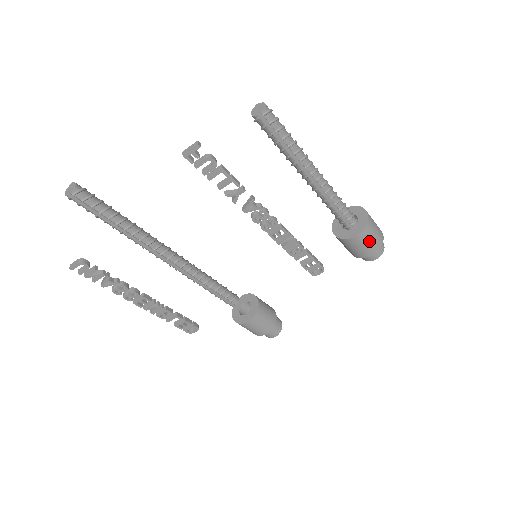
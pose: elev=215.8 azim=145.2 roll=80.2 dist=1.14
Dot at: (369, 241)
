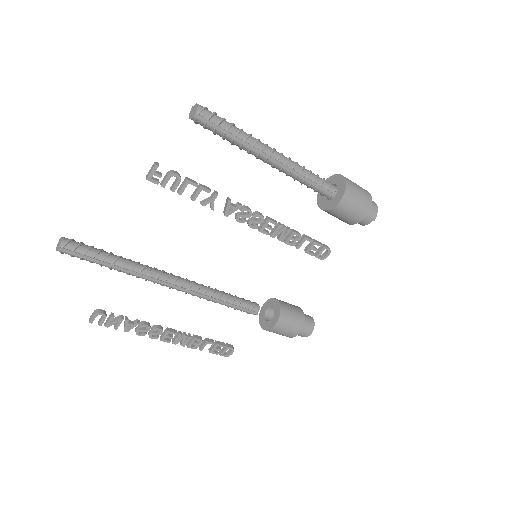
Dot at: (356, 203)
